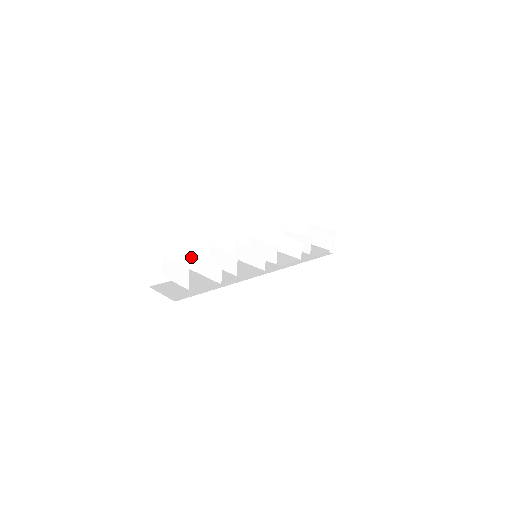
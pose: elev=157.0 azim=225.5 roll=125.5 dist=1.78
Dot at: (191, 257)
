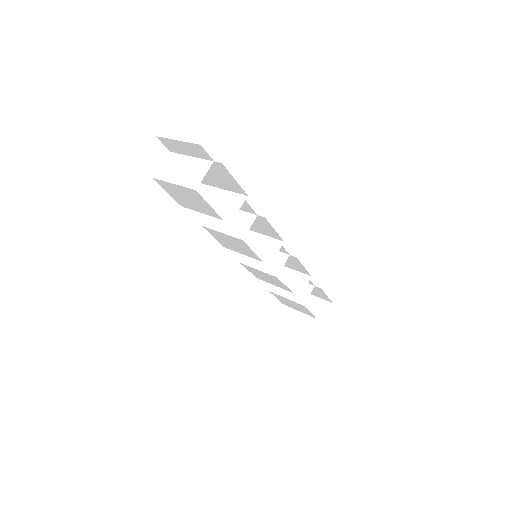
Dot at: occluded
